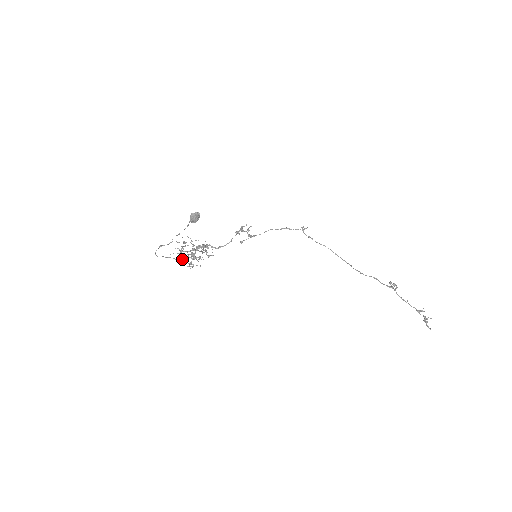
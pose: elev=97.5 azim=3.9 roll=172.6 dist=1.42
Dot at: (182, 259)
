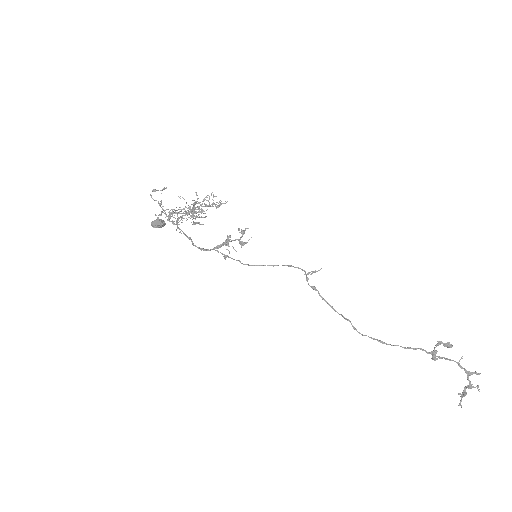
Dot at: (173, 224)
